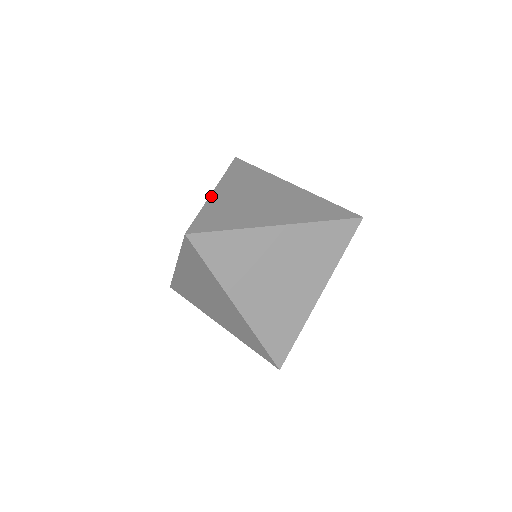
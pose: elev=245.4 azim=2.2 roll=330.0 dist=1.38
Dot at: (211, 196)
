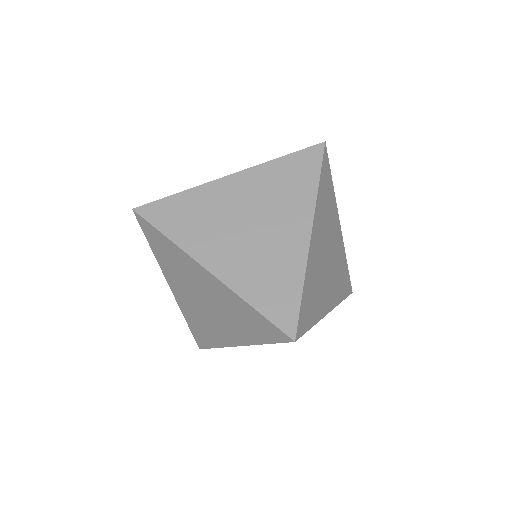
Dot at: (310, 251)
